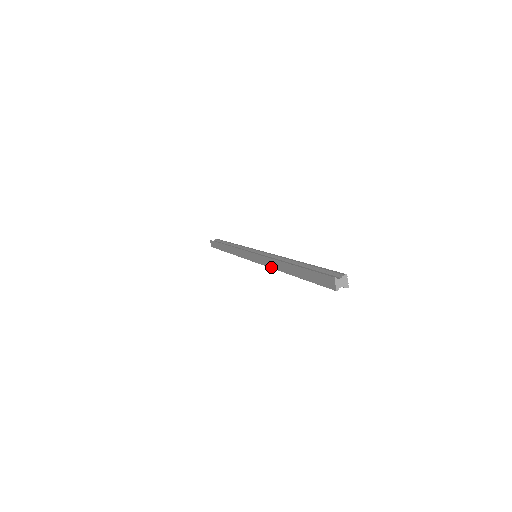
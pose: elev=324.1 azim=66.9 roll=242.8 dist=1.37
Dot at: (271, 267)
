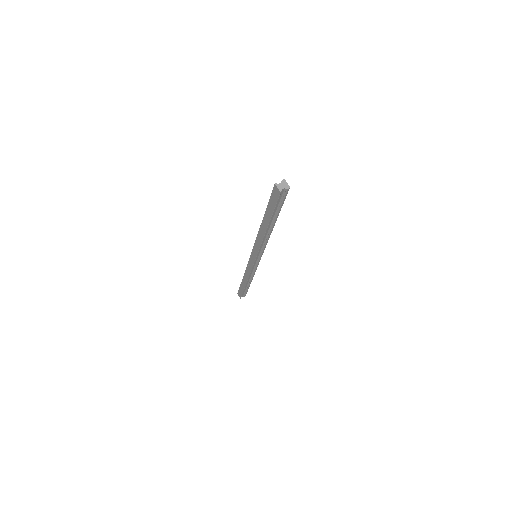
Dot at: (260, 244)
